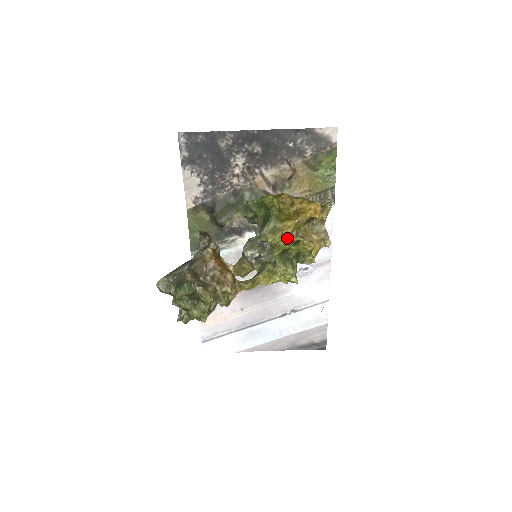
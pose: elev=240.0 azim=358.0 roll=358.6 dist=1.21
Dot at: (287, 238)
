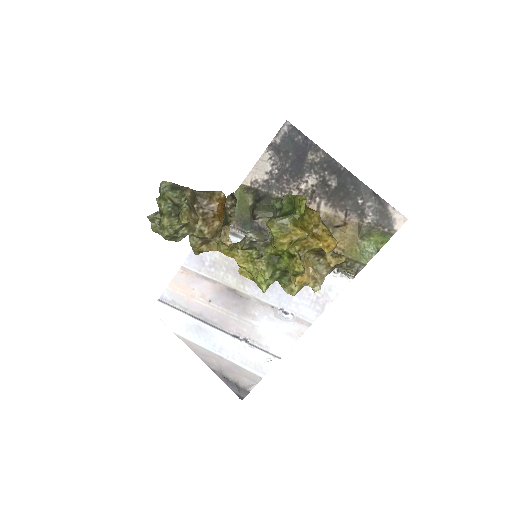
Dot at: (287, 241)
